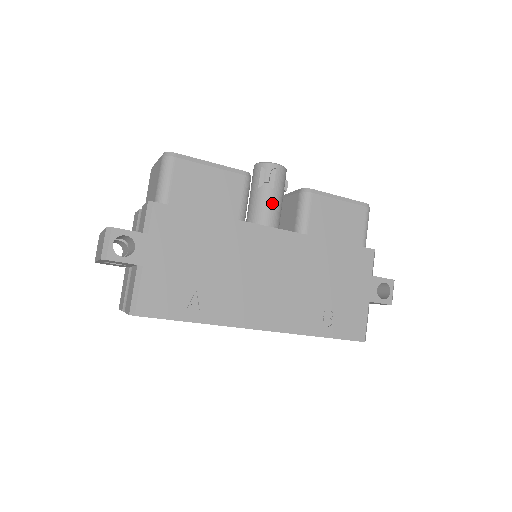
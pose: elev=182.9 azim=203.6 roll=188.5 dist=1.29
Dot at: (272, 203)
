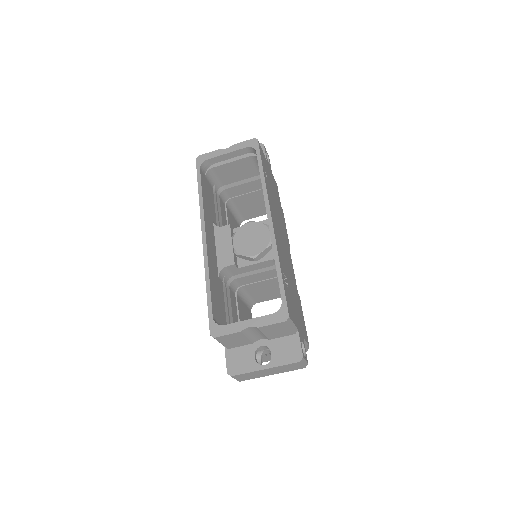
Dot at: occluded
